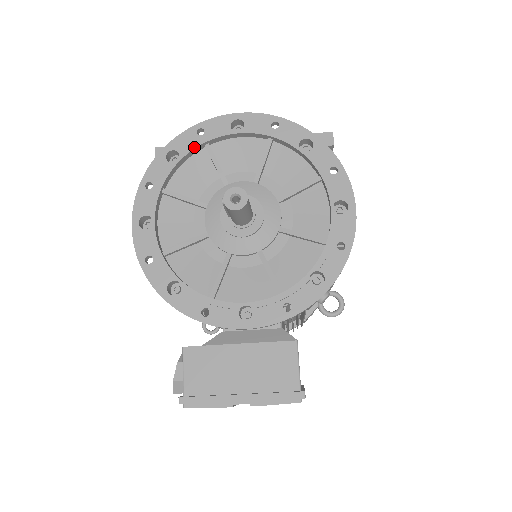
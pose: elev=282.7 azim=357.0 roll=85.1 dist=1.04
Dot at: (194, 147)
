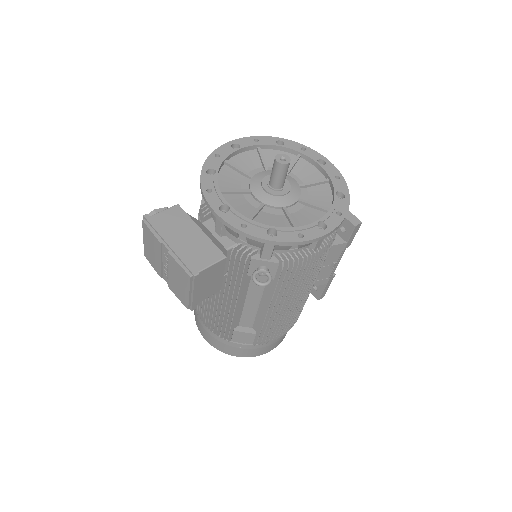
Dot at: (293, 149)
